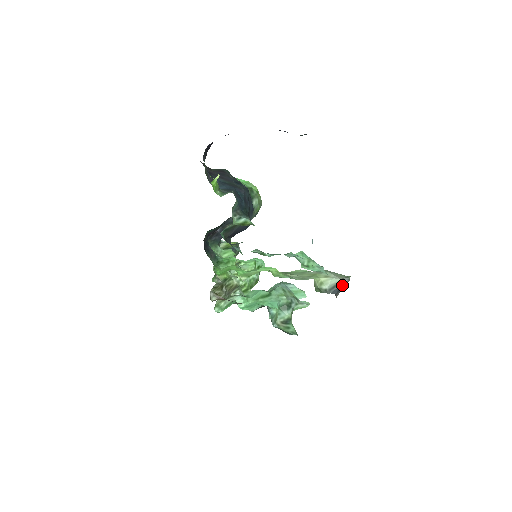
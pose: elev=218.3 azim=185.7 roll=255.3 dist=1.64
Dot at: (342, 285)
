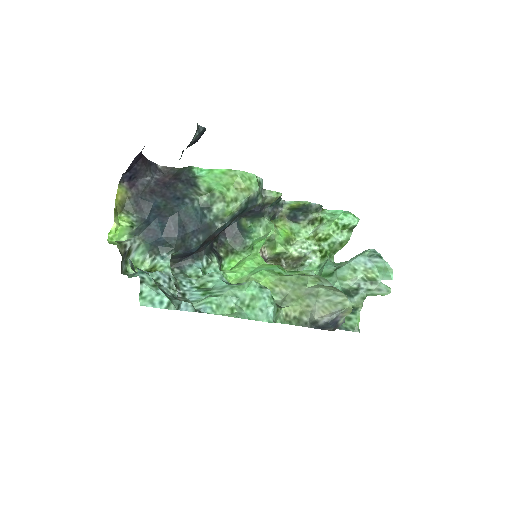
Dot at: (320, 325)
